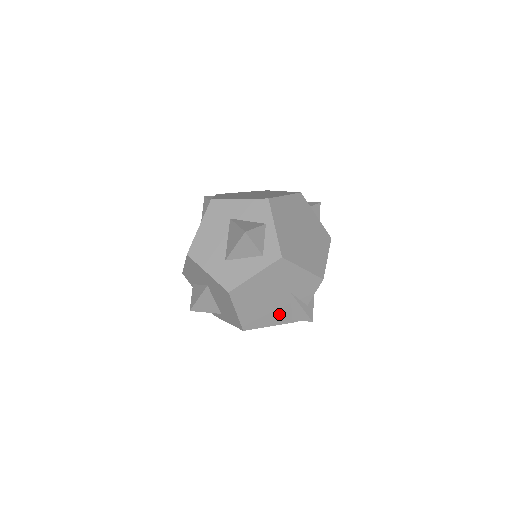
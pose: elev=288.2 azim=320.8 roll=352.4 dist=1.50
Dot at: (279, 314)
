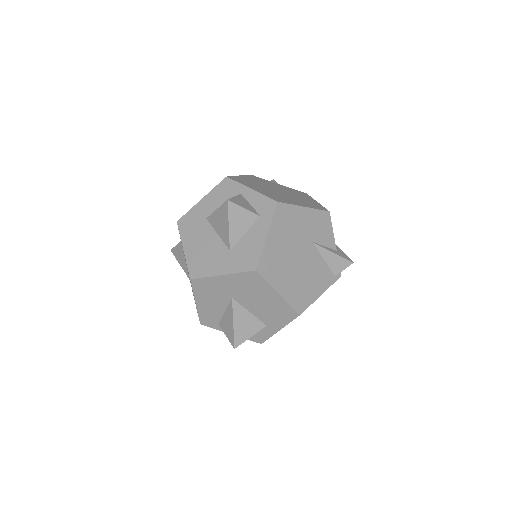
Dot at: (319, 275)
